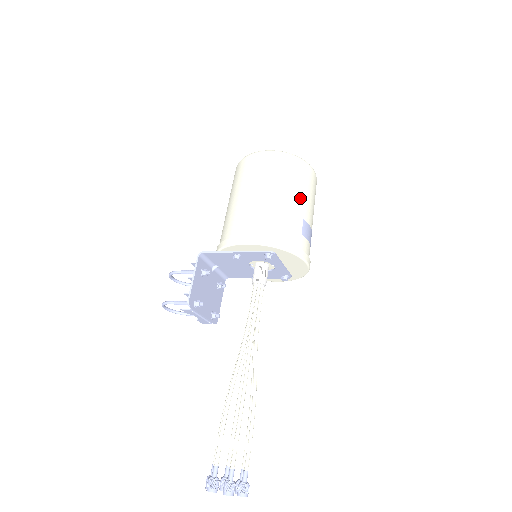
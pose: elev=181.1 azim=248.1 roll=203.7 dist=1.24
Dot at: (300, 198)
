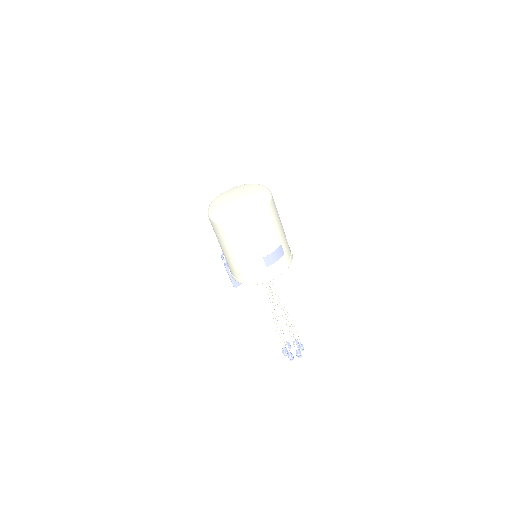
Dot at: (253, 248)
